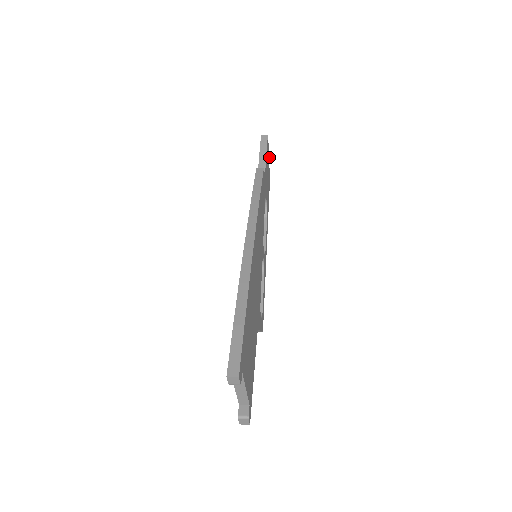
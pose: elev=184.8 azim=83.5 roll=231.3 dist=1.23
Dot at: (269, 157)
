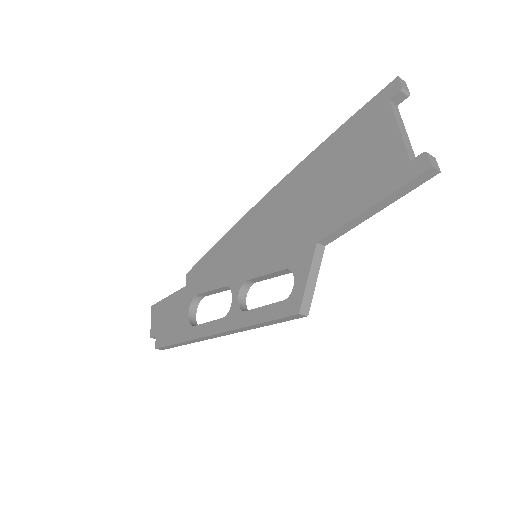
Dot at: occluded
